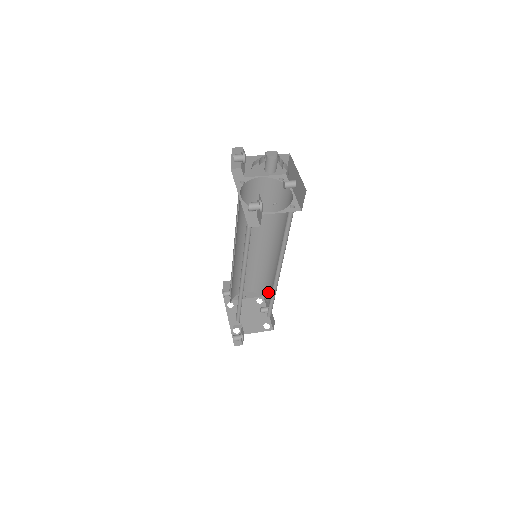
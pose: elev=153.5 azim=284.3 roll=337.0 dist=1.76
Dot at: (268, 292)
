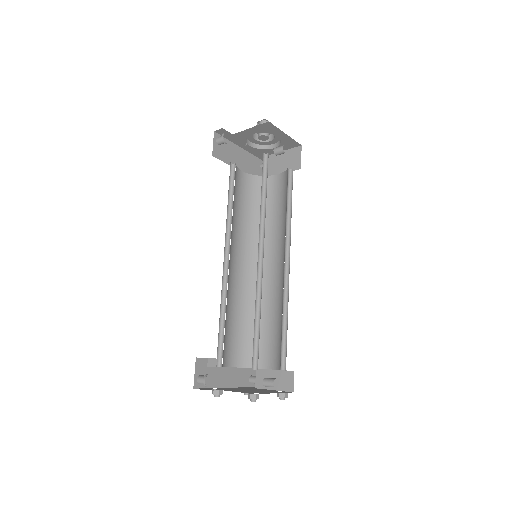
Dot at: occluded
